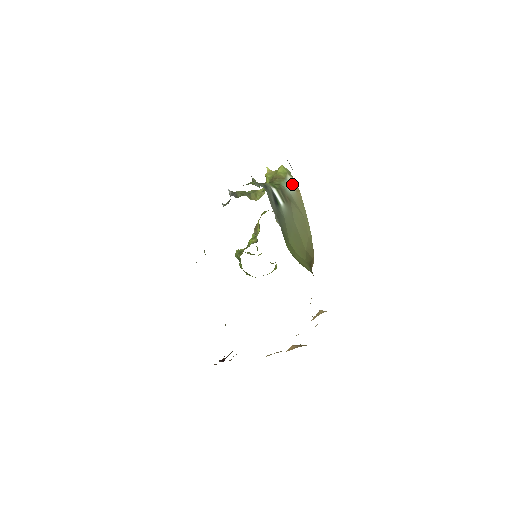
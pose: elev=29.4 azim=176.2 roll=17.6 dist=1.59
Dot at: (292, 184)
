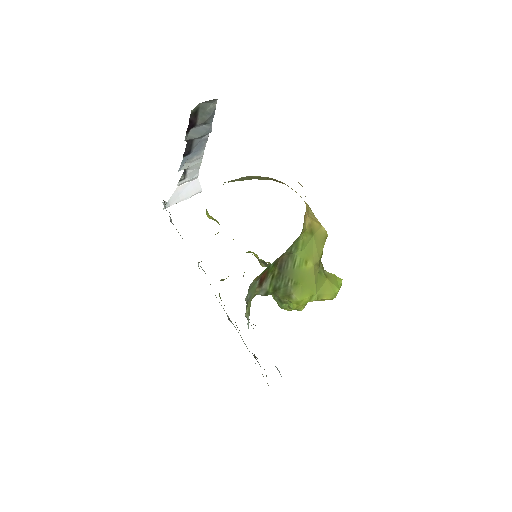
Dot at: occluded
